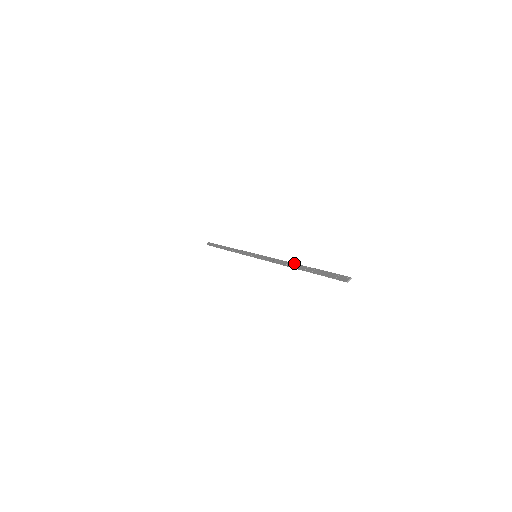
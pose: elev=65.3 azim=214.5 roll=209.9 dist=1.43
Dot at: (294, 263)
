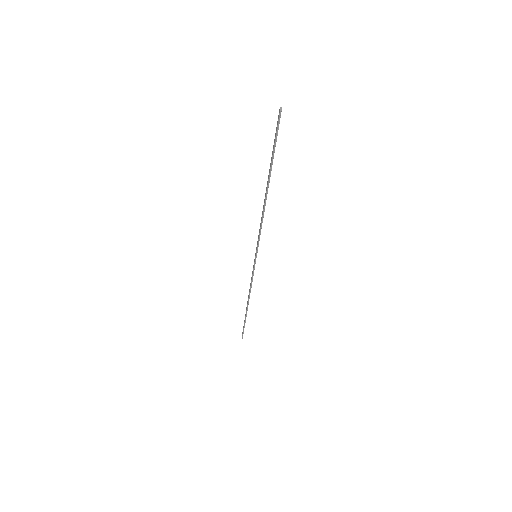
Dot at: (265, 194)
